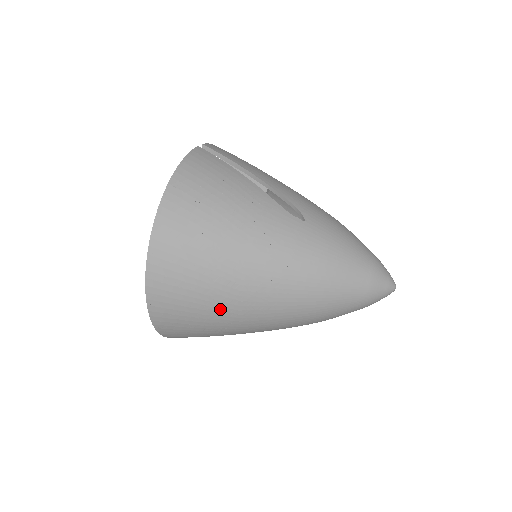
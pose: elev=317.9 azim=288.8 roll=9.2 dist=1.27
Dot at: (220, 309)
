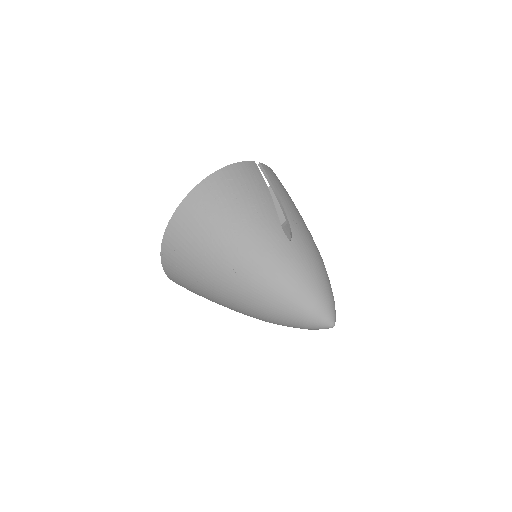
Dot at: (203, 268)
